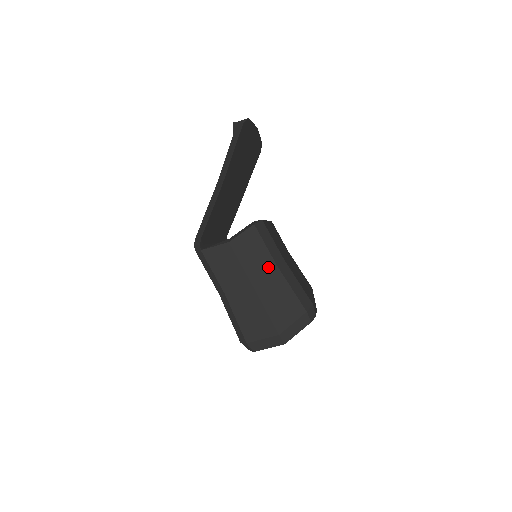
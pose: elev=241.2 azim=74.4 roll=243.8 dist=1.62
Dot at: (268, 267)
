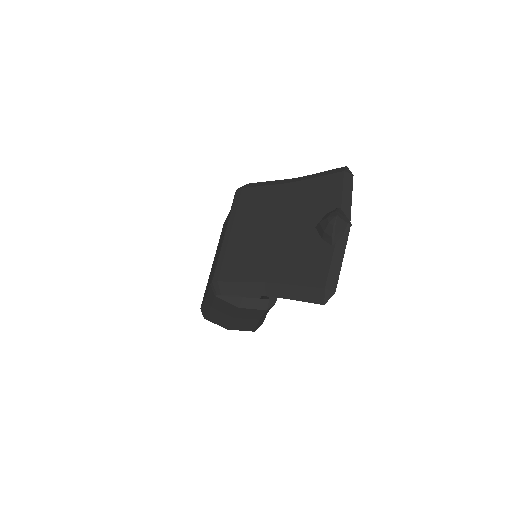
Dot at: (253, 318)
